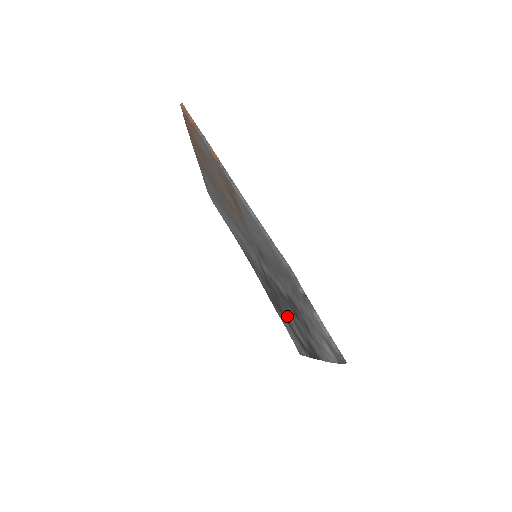
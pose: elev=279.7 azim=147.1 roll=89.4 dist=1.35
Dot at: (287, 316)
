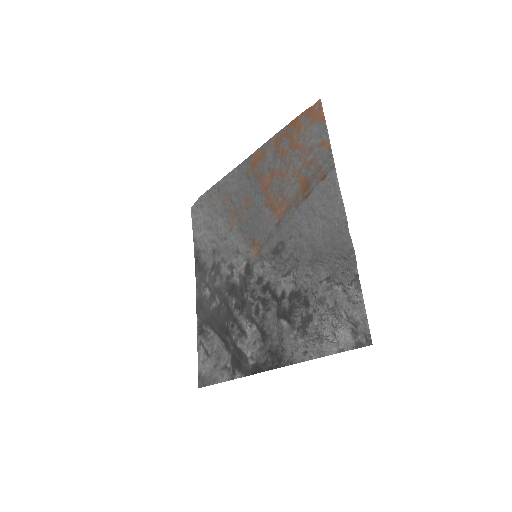
Dot at: (240, 328)
